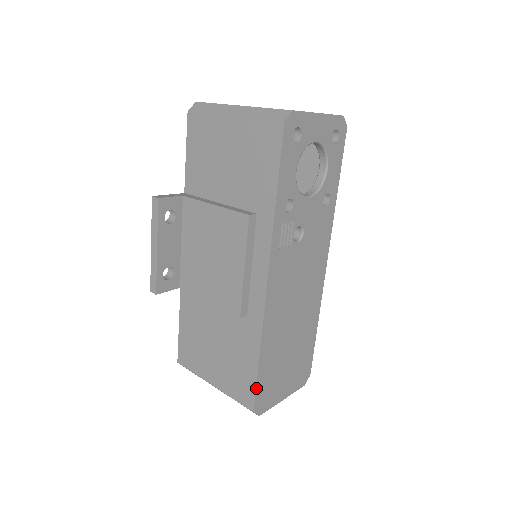
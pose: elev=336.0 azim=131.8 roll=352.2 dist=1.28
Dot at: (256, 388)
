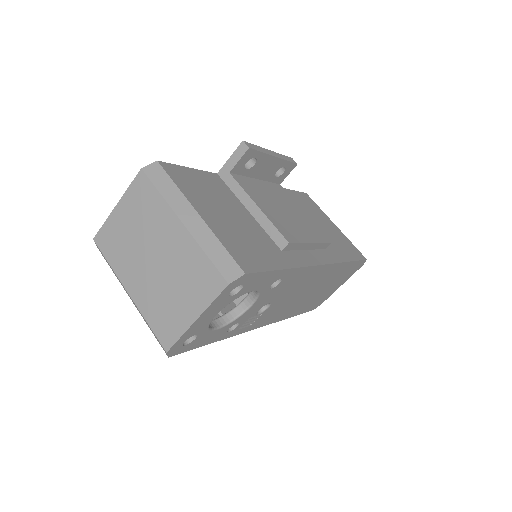
Dot at: occluded
